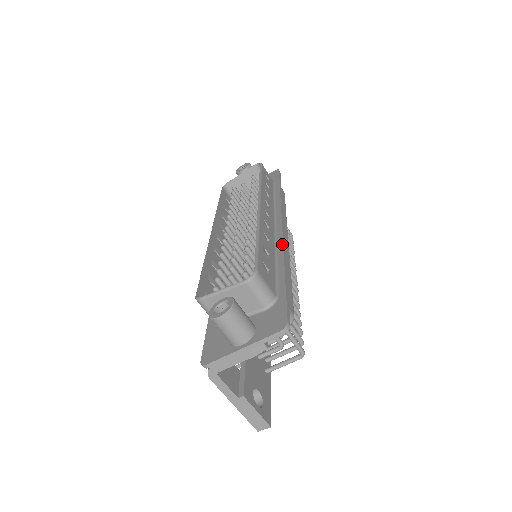
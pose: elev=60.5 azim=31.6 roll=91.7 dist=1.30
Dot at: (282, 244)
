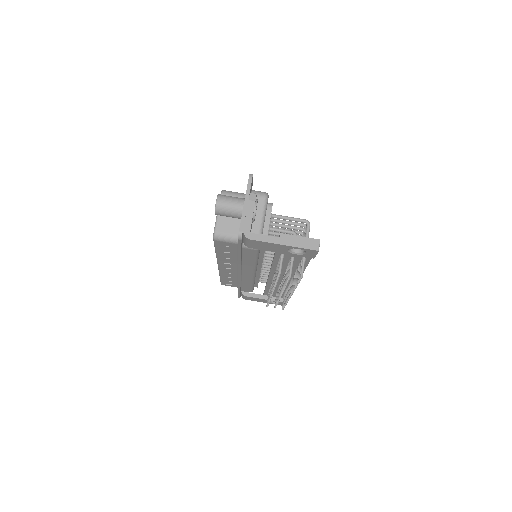
Dot at: occluded
